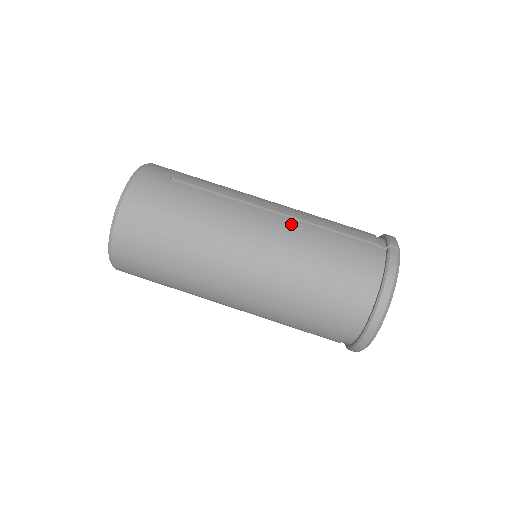
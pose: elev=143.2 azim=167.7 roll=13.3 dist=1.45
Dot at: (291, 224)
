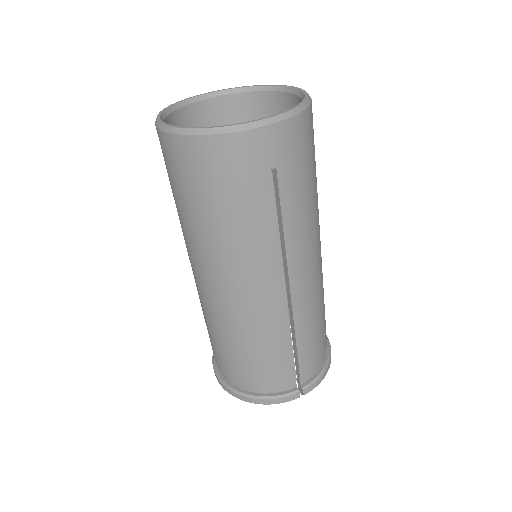
Dot at: (279, 314)
